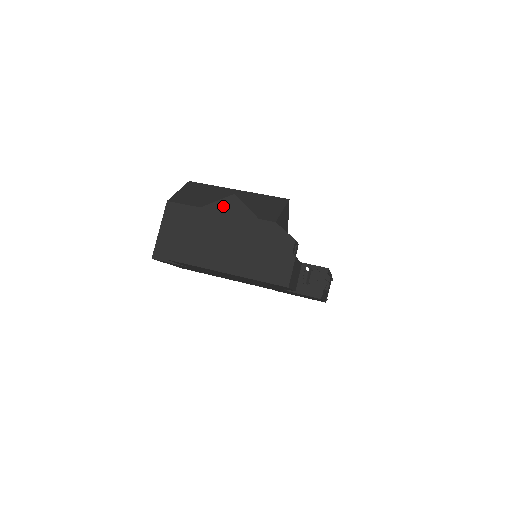
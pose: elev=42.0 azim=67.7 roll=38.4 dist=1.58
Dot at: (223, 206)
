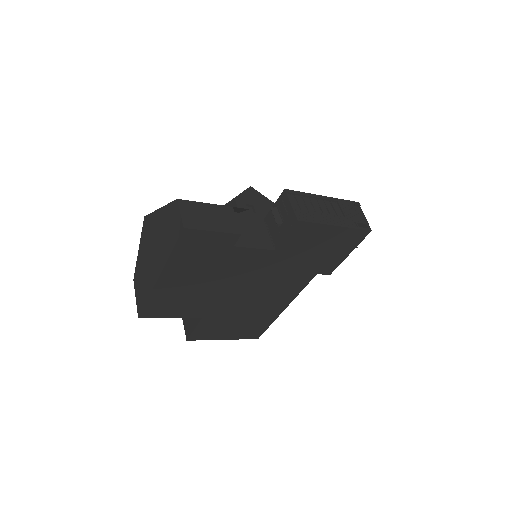
Dot at: (143, 233)
